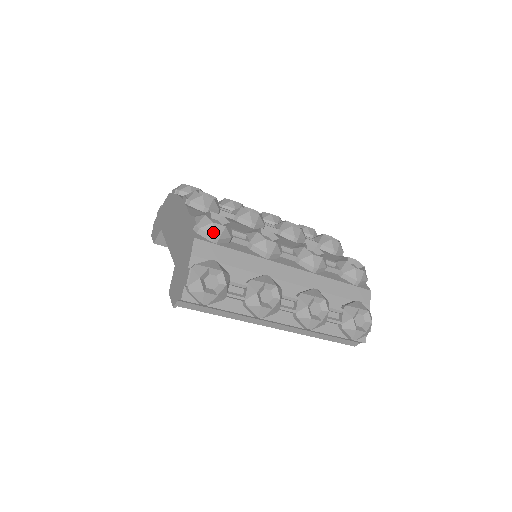
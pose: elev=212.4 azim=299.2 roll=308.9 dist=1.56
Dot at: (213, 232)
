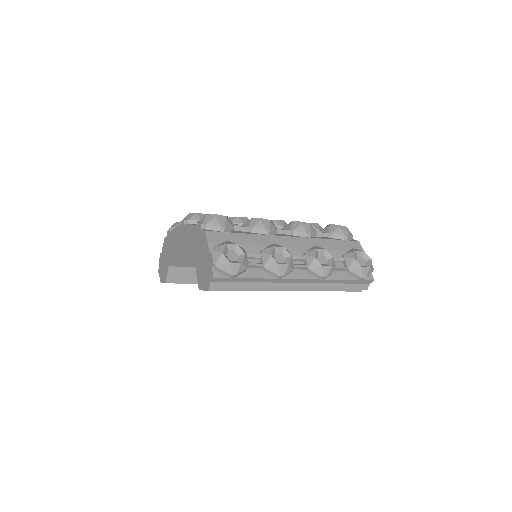
Dot at: (218, 223)
